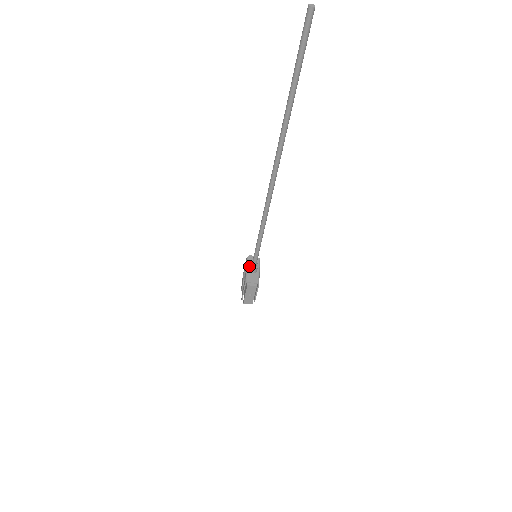
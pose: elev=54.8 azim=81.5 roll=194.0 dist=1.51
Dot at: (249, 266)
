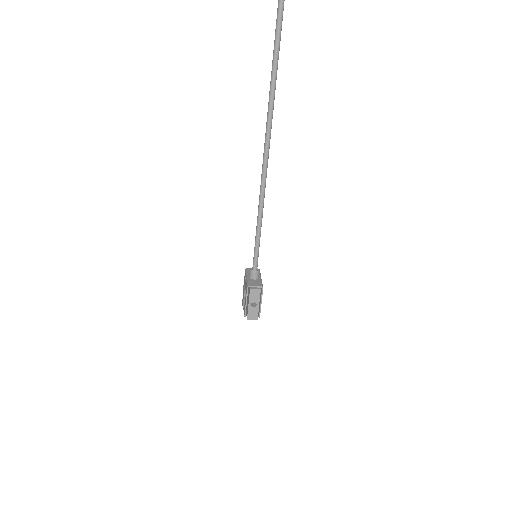
Dot at: (249, 274)
